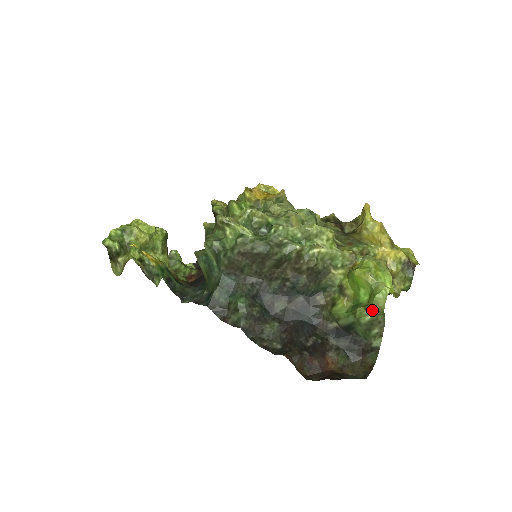
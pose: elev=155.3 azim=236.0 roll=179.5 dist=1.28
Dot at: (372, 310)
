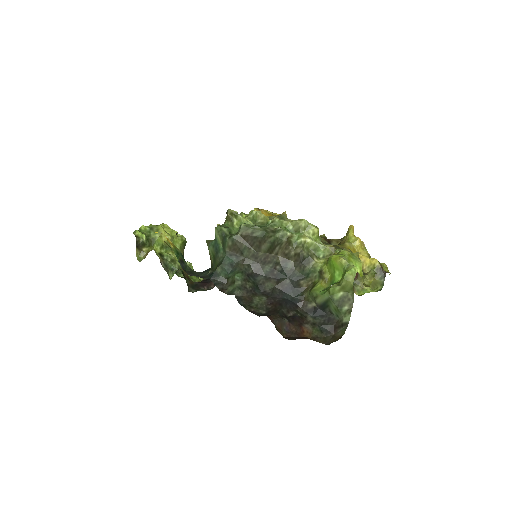
Dot at: (343, 286)
